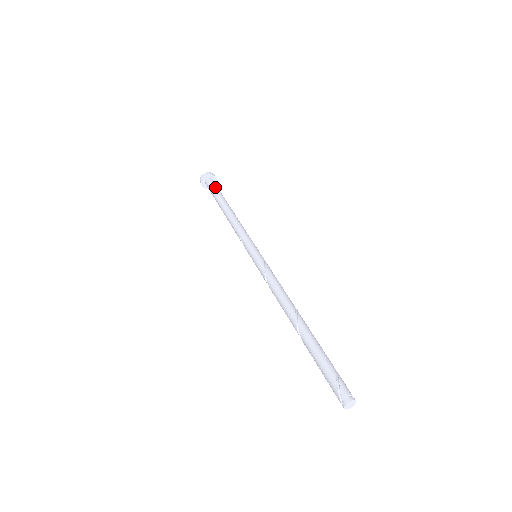
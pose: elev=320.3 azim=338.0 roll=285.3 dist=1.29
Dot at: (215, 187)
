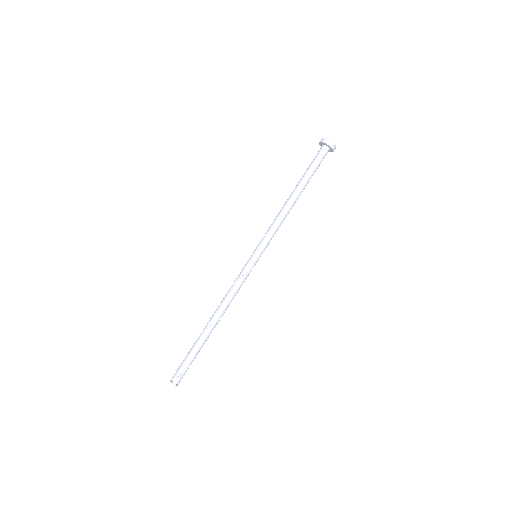
Dot at: (318, 164)
